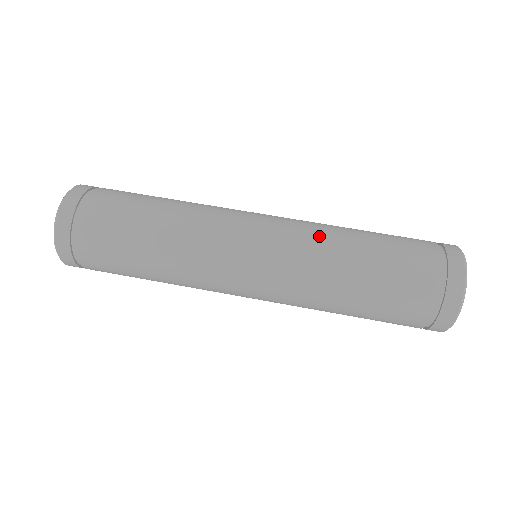
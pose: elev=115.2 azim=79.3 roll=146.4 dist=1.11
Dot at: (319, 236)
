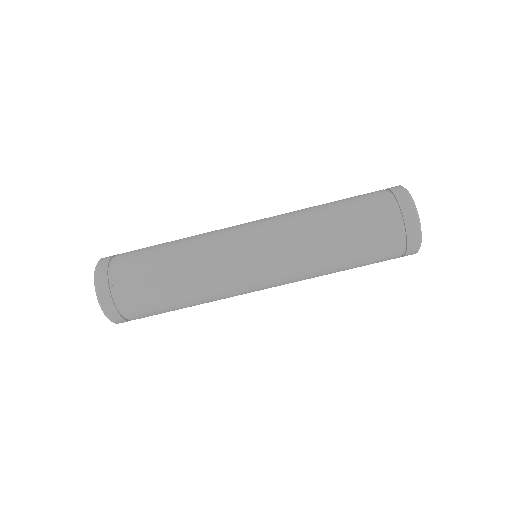
Dot at: (307, 263)
